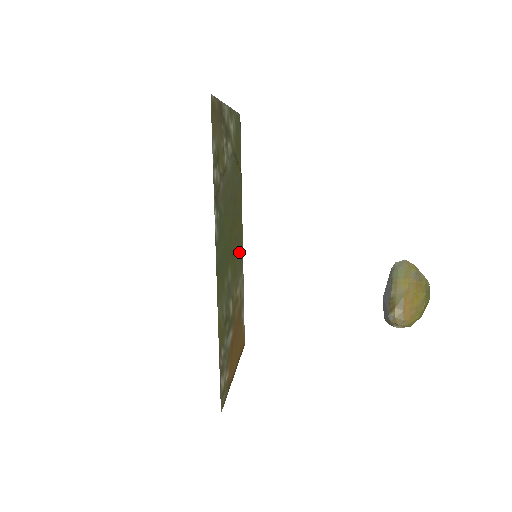
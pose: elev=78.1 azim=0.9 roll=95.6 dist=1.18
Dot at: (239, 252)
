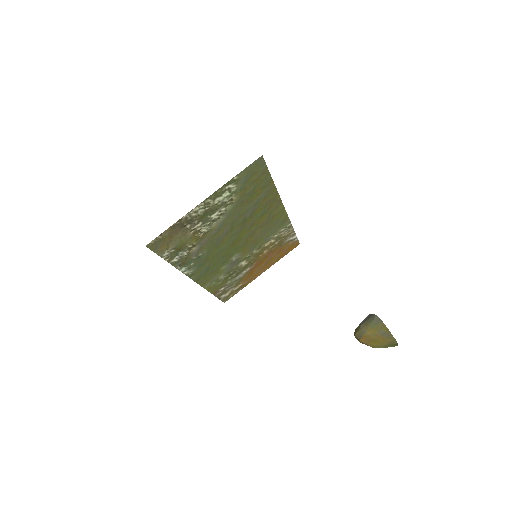
Dot at: (271, 225)
